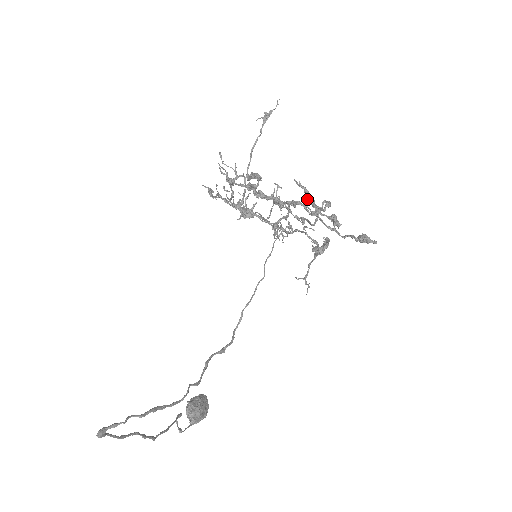
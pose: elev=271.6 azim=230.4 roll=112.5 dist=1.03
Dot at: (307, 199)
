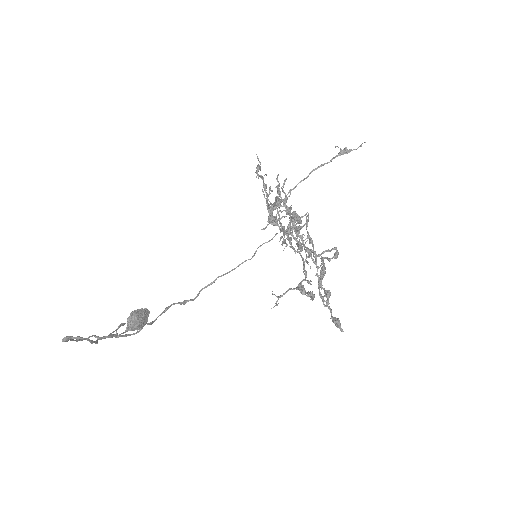
Dot at: (320, 271)
